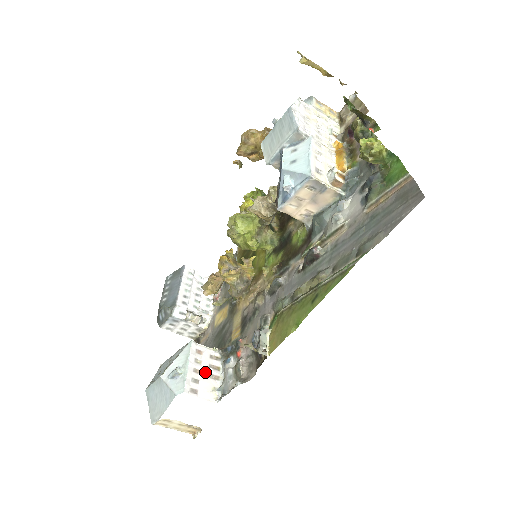
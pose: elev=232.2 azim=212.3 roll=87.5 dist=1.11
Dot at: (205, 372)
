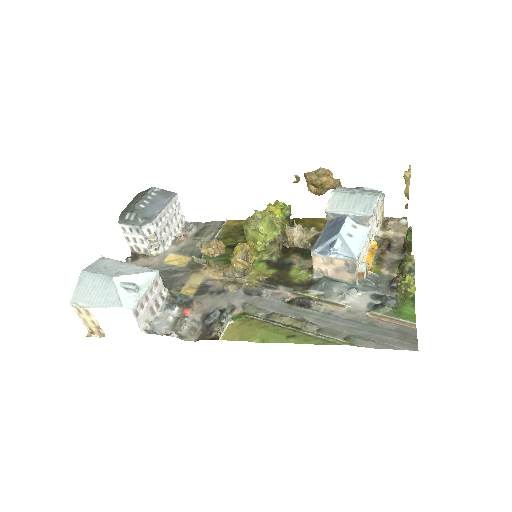
Dot at: (151, 303)
